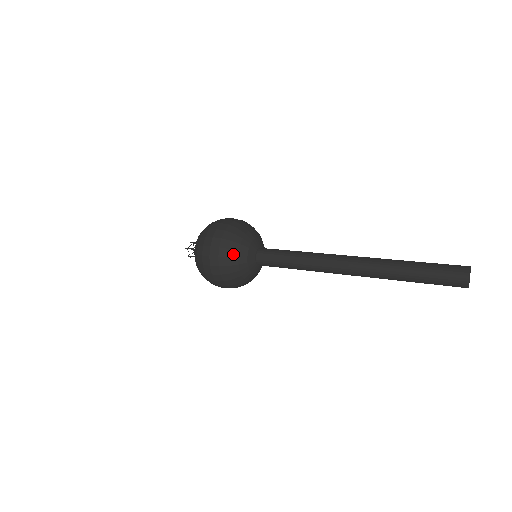
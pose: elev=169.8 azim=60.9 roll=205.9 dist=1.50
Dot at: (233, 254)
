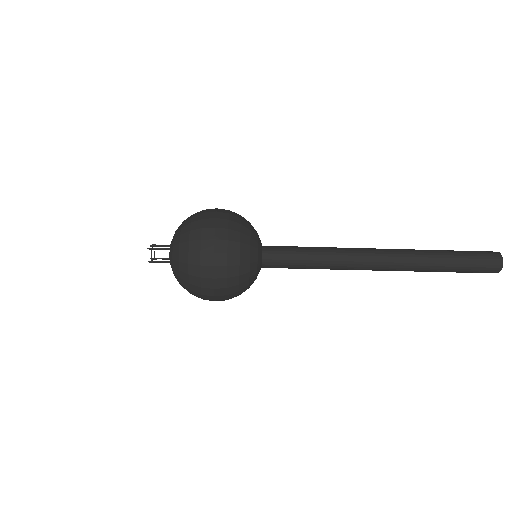
Dot at: (245, 239)
